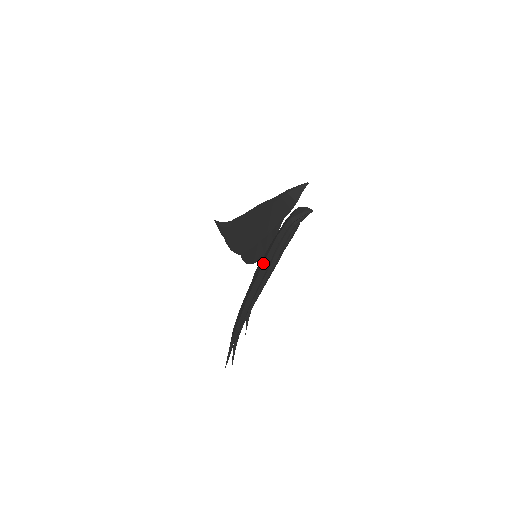
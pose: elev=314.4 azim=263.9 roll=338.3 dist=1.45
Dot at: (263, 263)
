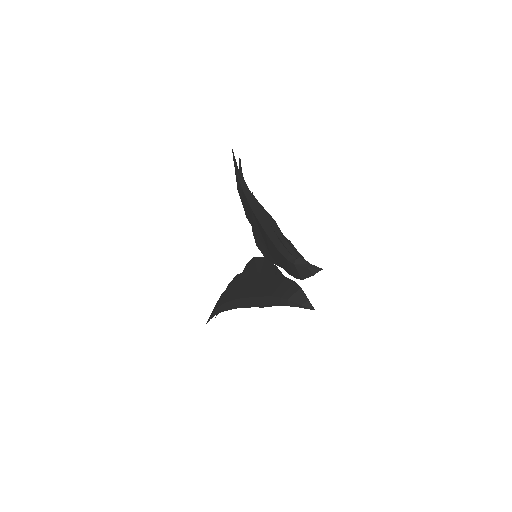
Dot at: (253, 297)
